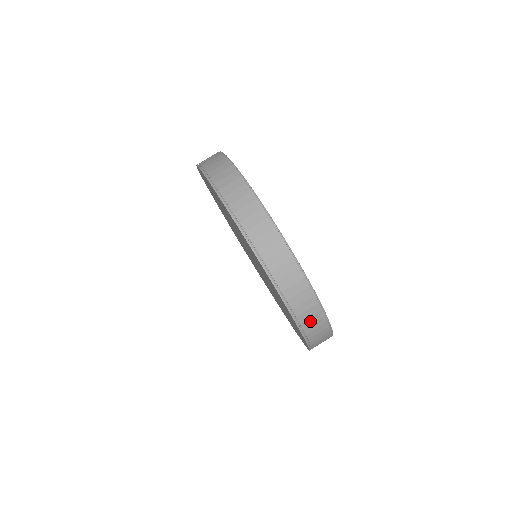
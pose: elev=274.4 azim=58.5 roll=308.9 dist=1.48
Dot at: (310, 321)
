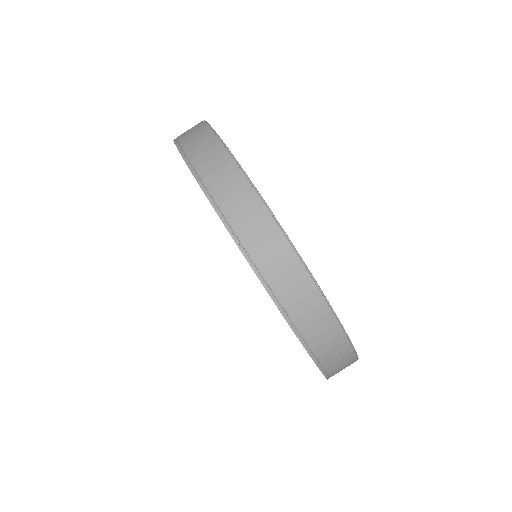
Dot at: occluded
